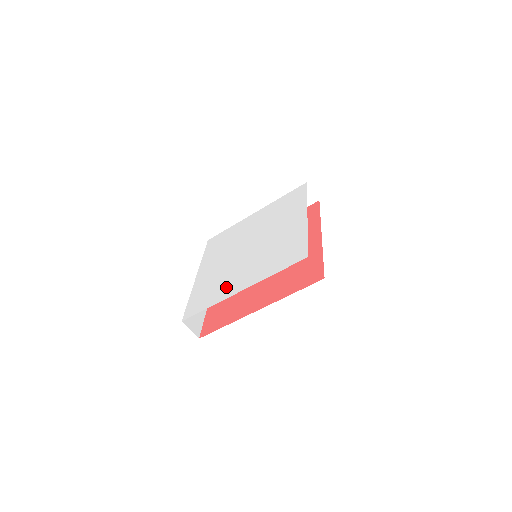
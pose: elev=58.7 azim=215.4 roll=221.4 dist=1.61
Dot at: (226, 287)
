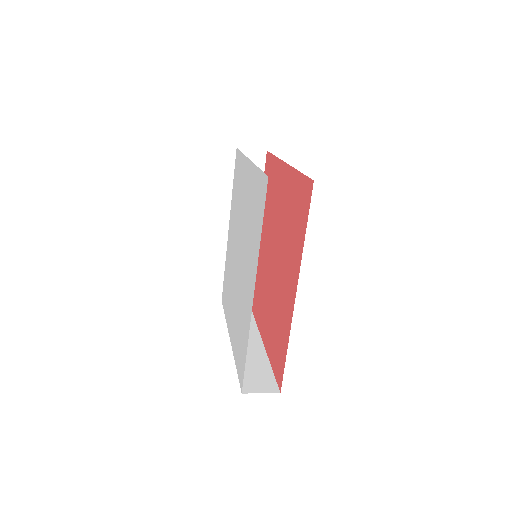
Dot at: (229, 307)
